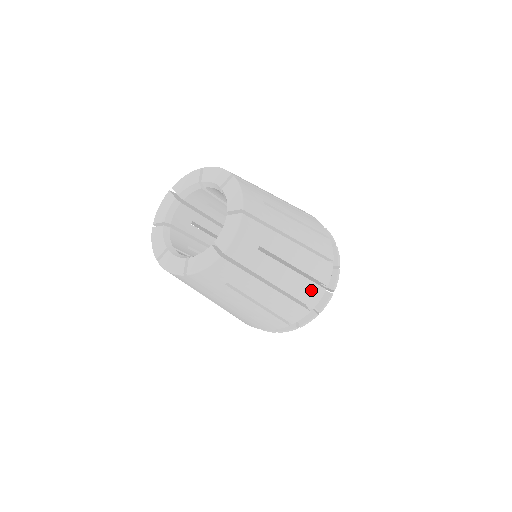
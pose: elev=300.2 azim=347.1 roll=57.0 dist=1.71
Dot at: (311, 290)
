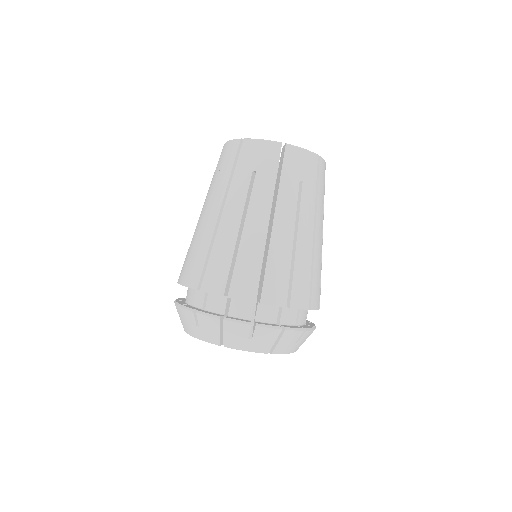
Dot at: (318, 287)
